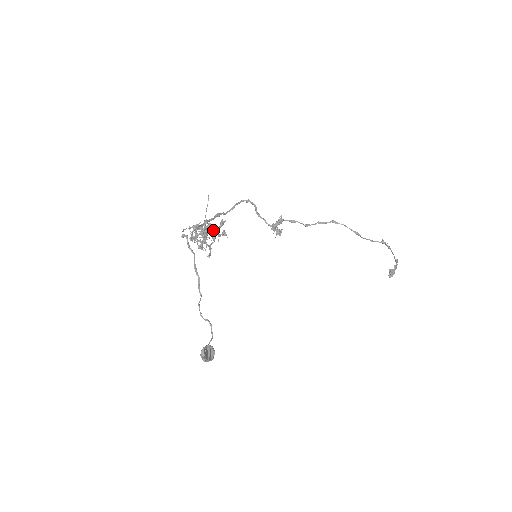
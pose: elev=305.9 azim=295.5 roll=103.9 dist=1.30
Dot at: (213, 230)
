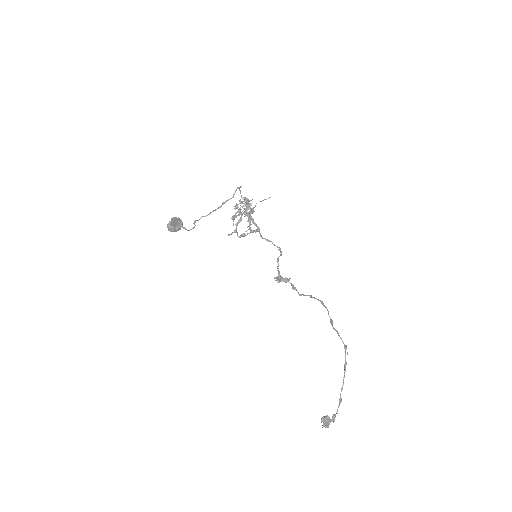
Dot at: (245, 235)
